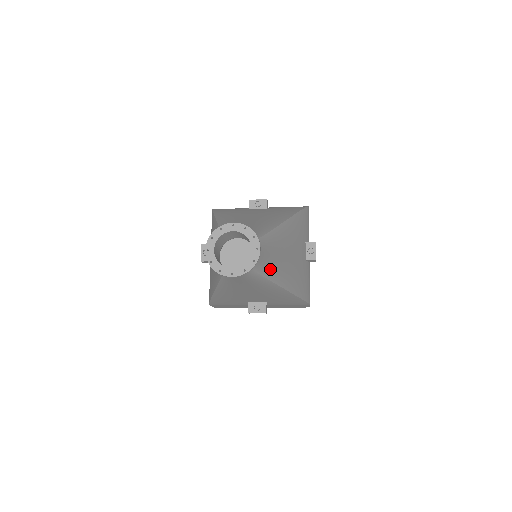
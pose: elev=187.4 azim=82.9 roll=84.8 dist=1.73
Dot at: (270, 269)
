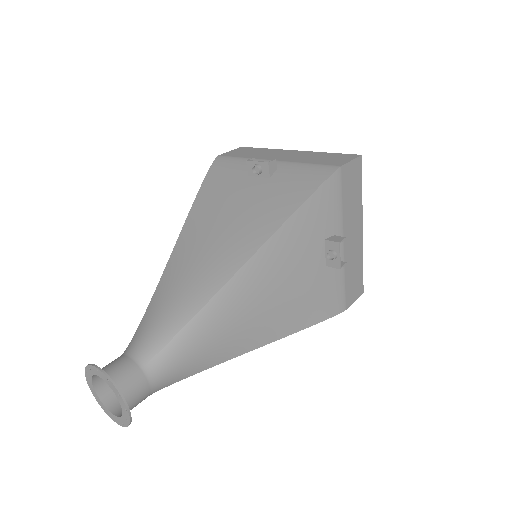
Dot at: (207, 359)
